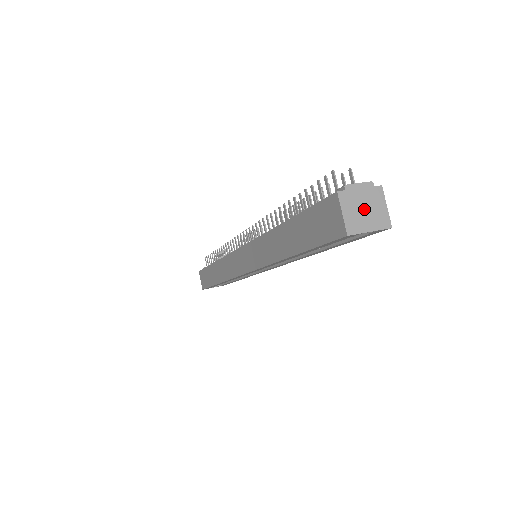
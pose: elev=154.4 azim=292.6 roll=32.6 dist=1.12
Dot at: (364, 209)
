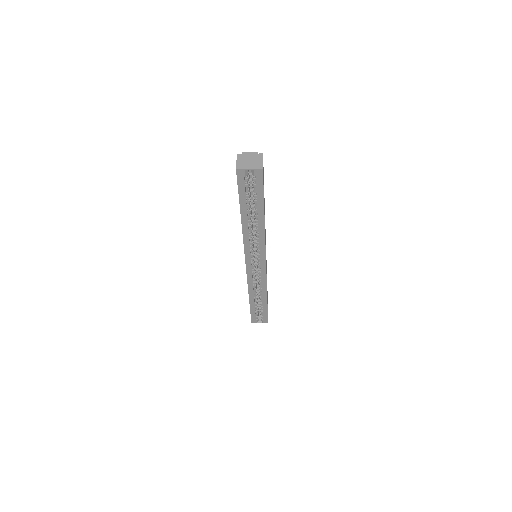
Dot at: (249, 161)
